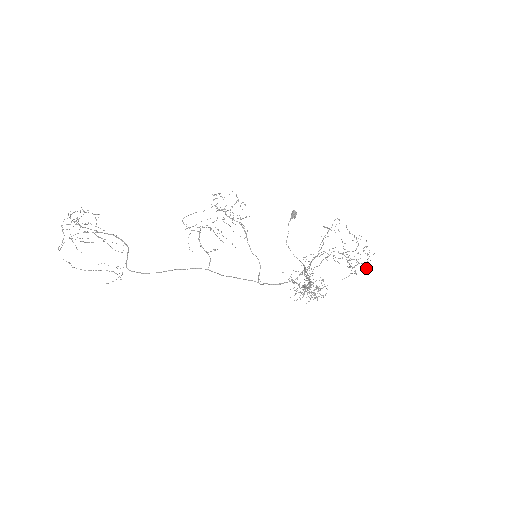
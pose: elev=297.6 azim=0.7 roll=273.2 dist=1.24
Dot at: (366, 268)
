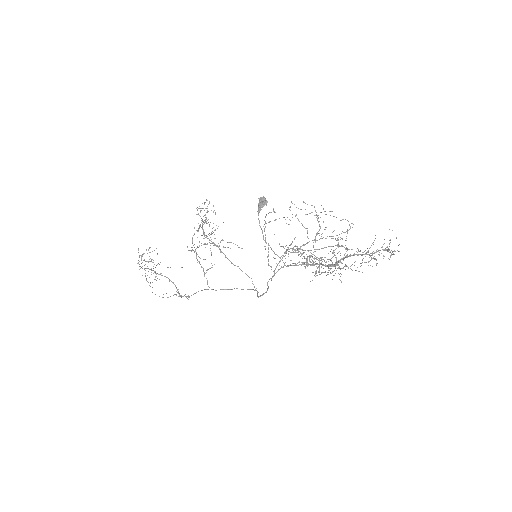
Dot at: (345, 253)
